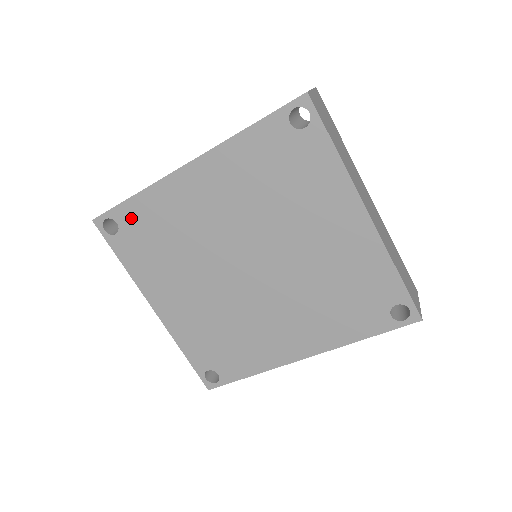
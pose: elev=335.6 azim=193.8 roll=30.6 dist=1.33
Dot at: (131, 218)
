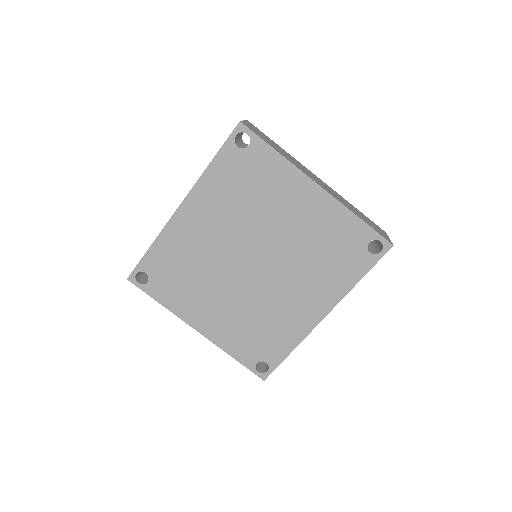
Dot at: (154, 264)
